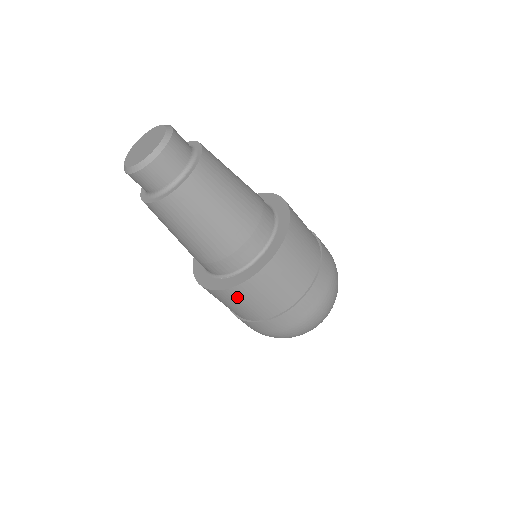
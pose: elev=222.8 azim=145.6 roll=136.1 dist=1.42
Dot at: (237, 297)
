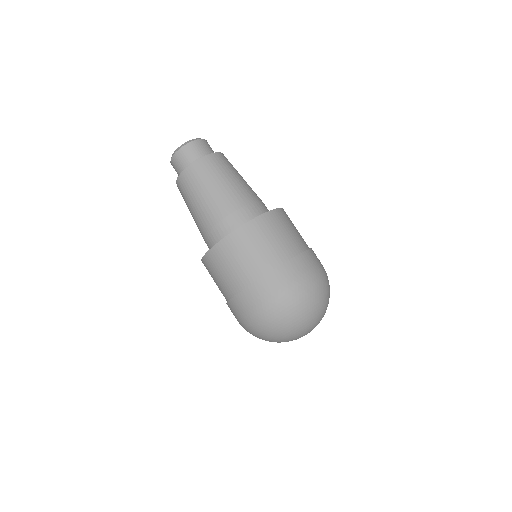
Dot at: (232, 249)
